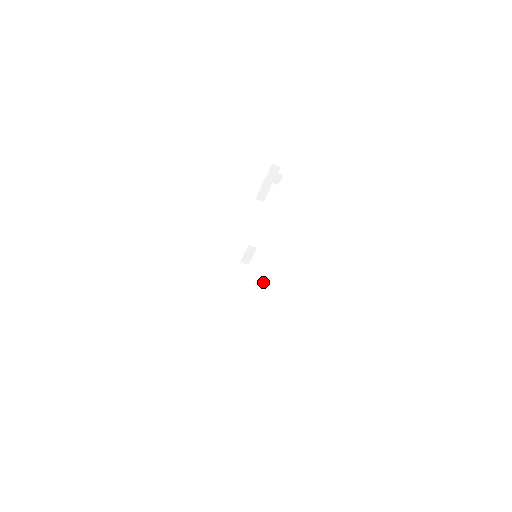
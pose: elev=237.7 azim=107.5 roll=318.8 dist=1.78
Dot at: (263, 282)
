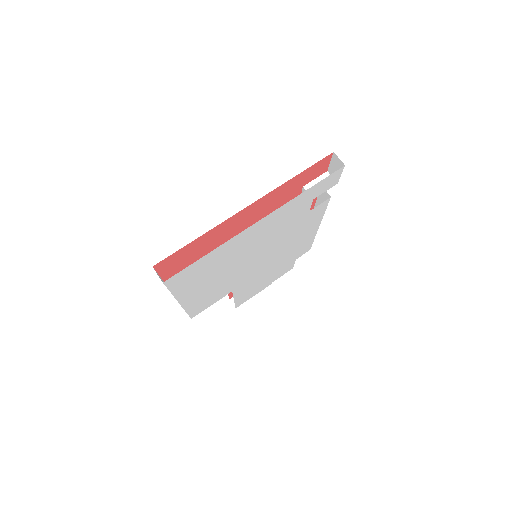
Dot at: occluded
